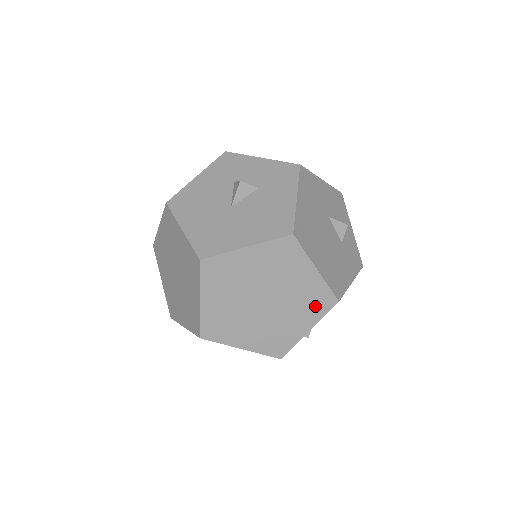
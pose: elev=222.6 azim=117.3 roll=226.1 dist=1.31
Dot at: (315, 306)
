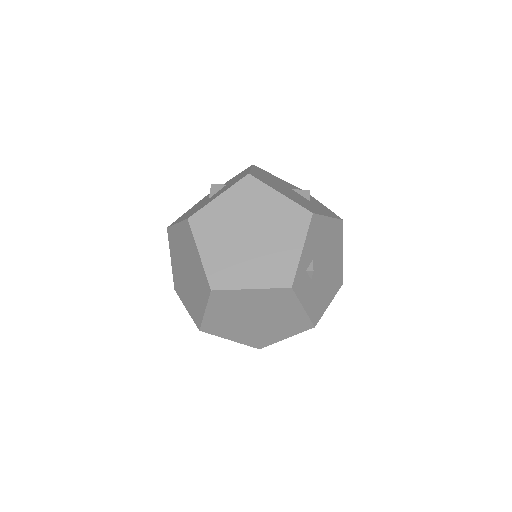
Dot at: (295, 224)
